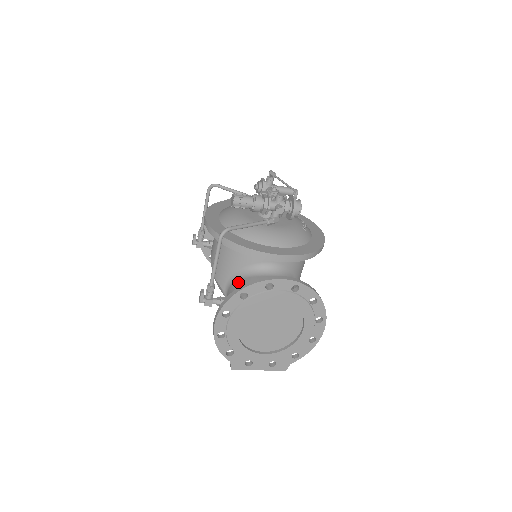
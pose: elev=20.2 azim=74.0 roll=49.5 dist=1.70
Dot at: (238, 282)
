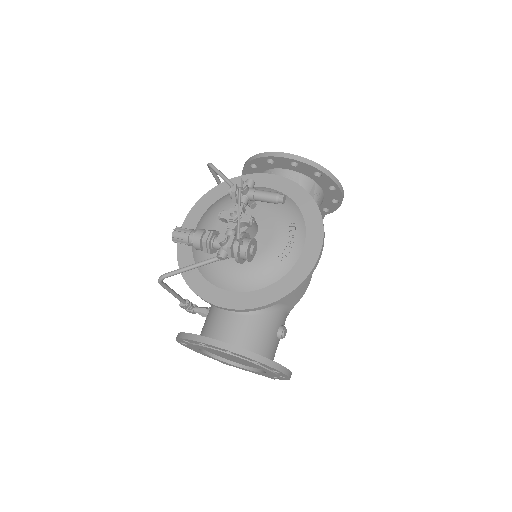
Dot at: occluded
